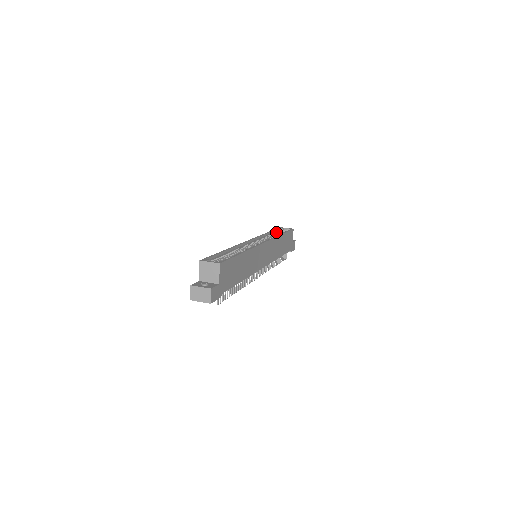
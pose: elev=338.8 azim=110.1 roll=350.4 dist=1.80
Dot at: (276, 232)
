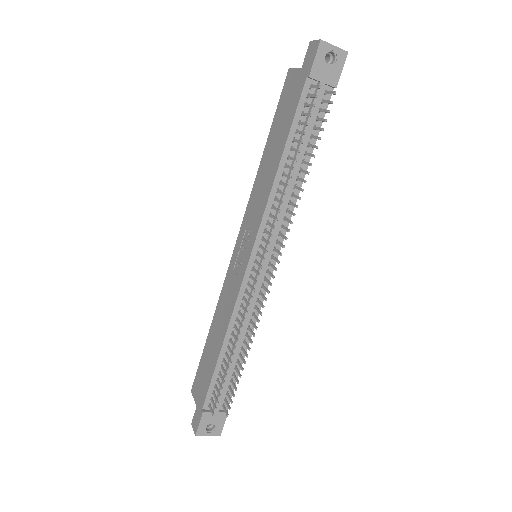
Dot at: occluded
